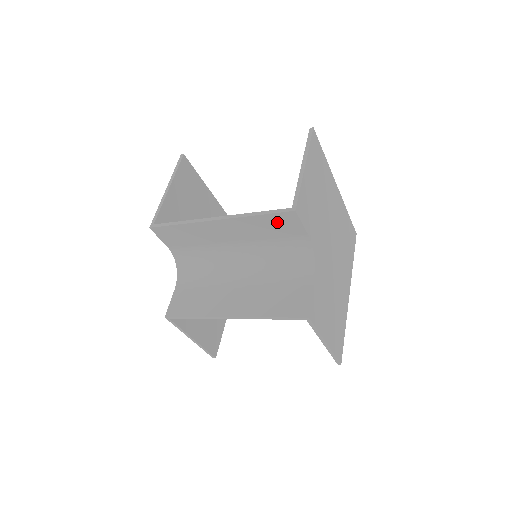
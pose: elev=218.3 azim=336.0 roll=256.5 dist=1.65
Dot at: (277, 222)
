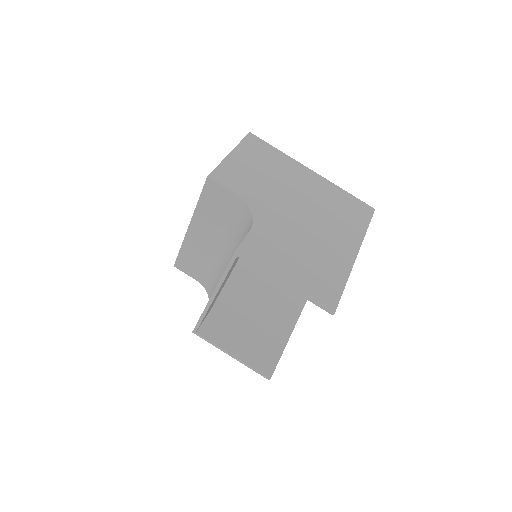
Dot at: (211, 198)
